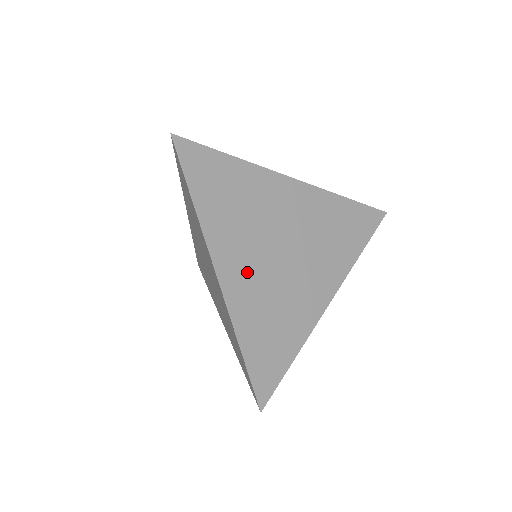
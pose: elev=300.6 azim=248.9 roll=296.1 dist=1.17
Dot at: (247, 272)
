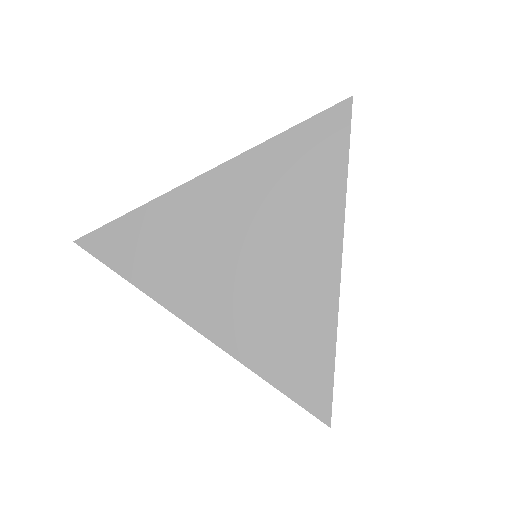
Dot at: (222, 303)
